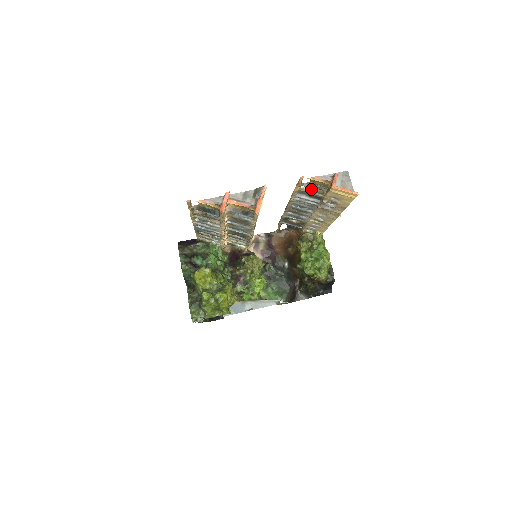
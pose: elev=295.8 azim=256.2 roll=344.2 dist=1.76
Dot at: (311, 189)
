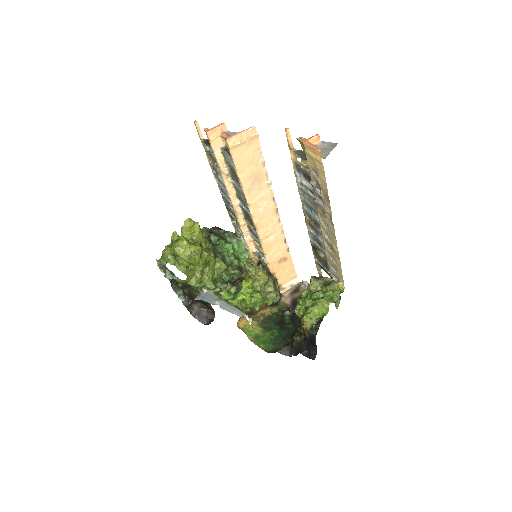
Dot at: (306, 165)
